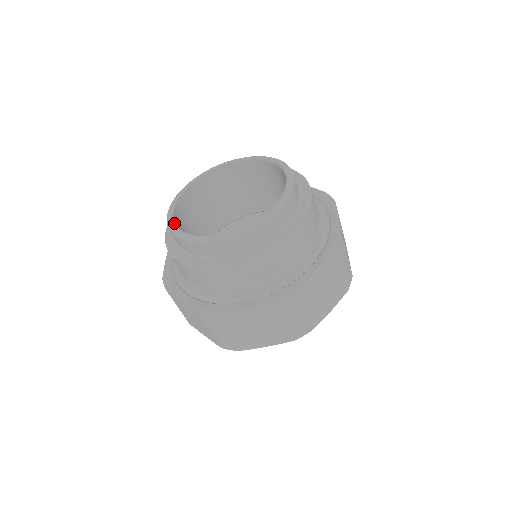
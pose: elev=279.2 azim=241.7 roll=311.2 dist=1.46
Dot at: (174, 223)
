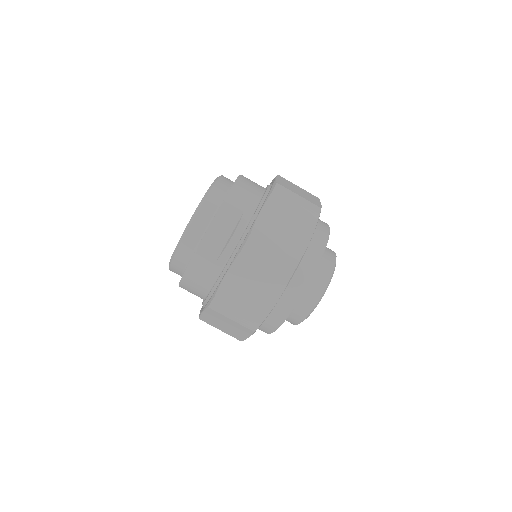
Dot at: occluded
